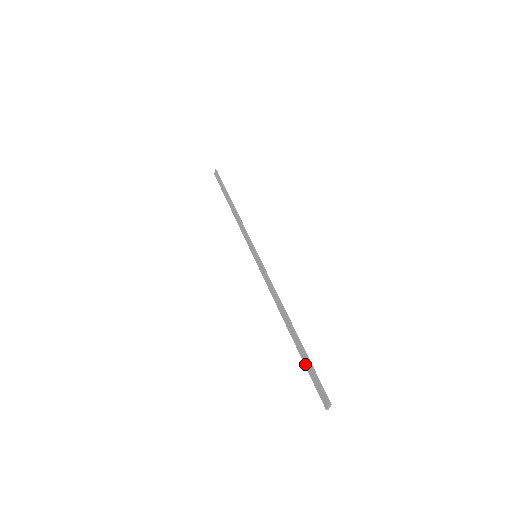
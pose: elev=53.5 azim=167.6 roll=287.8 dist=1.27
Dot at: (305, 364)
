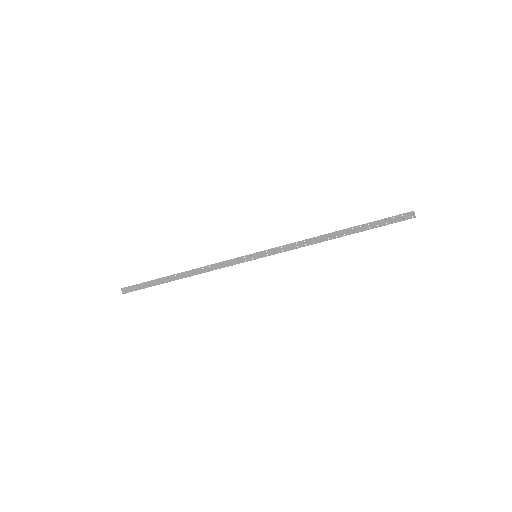
Dot at: (376, 226)
